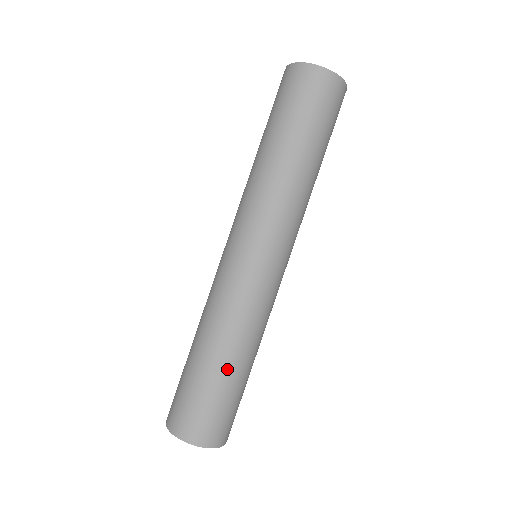
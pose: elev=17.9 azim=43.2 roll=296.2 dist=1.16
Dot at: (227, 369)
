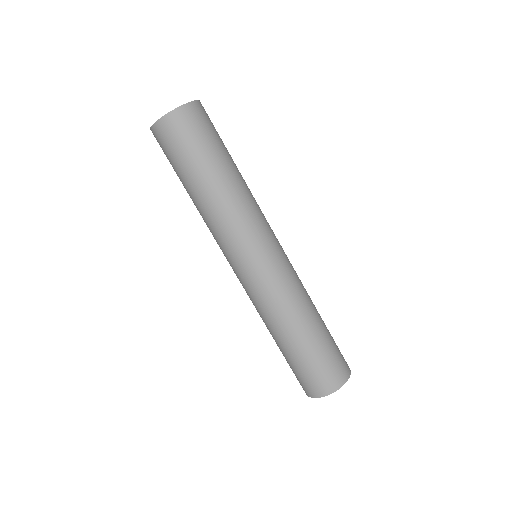
Dot at: (321, 324)
